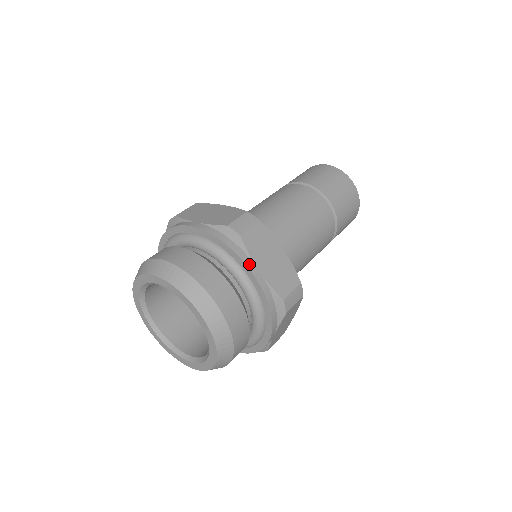
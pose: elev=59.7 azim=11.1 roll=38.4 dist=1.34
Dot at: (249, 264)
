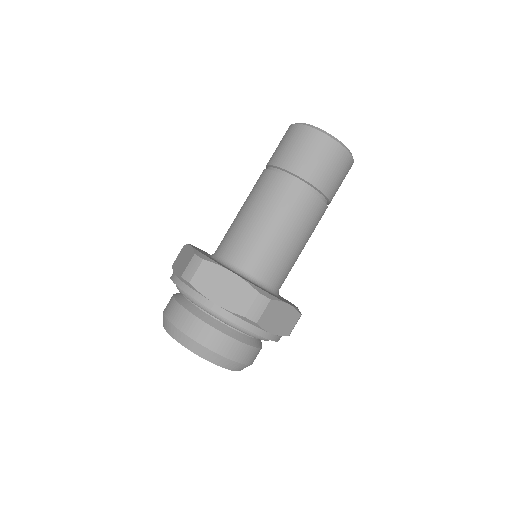
Dot at: (264, 335)
